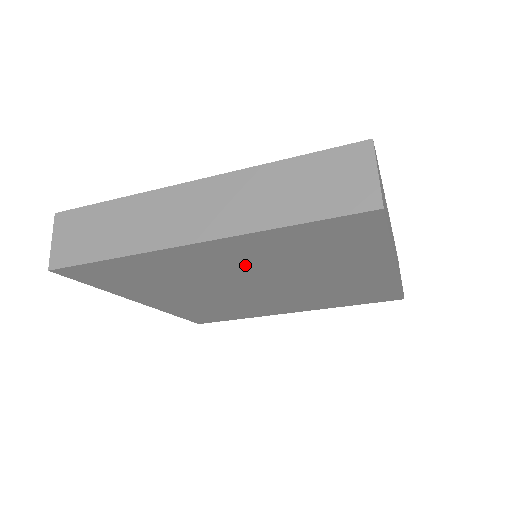
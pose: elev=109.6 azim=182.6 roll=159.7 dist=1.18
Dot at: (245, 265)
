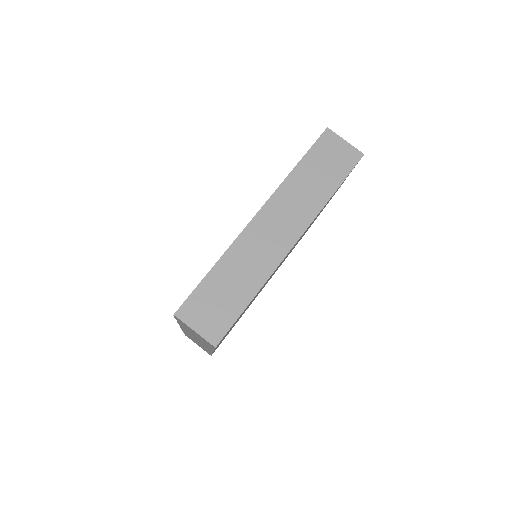
Dot at: occluded
